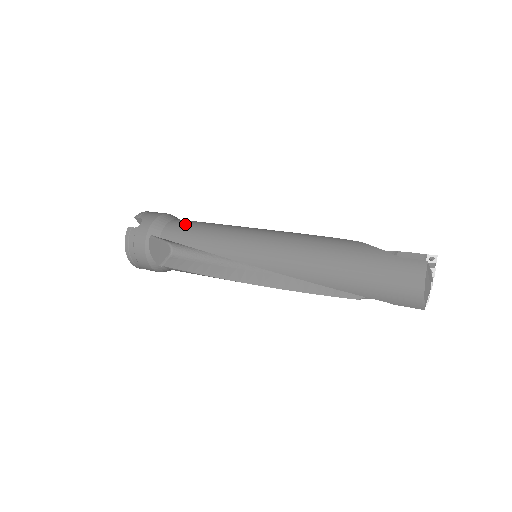
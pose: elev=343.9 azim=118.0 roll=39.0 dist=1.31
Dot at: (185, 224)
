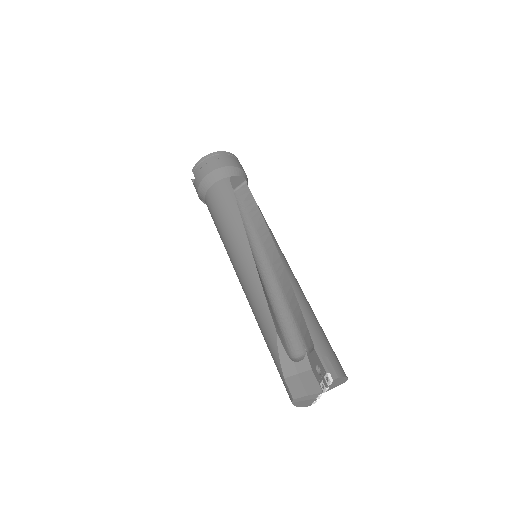
Dot at: (212, 204)
